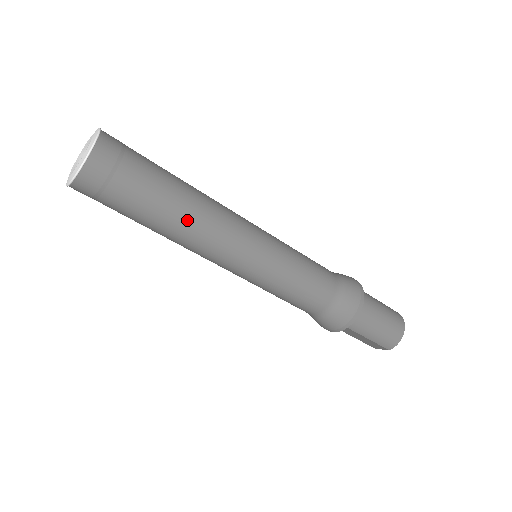
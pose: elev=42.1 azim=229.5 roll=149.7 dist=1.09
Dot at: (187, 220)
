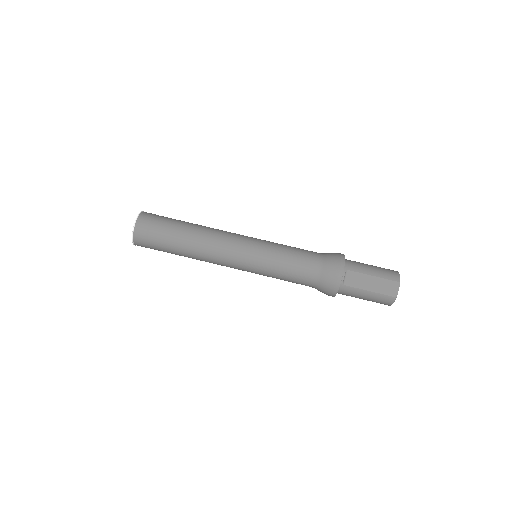
Dot at: (201, 227)
